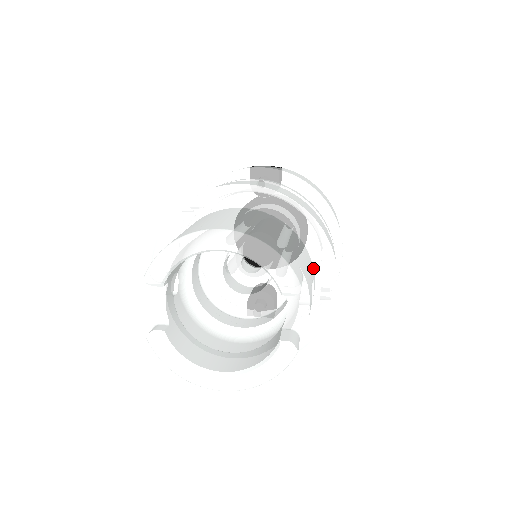
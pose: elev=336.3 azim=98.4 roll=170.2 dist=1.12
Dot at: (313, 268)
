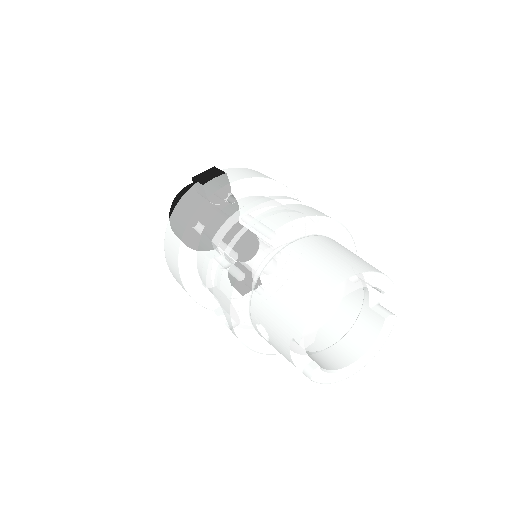
Dot at: occluded
